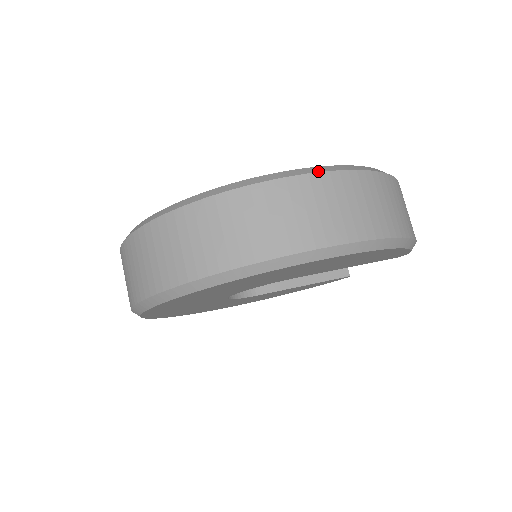
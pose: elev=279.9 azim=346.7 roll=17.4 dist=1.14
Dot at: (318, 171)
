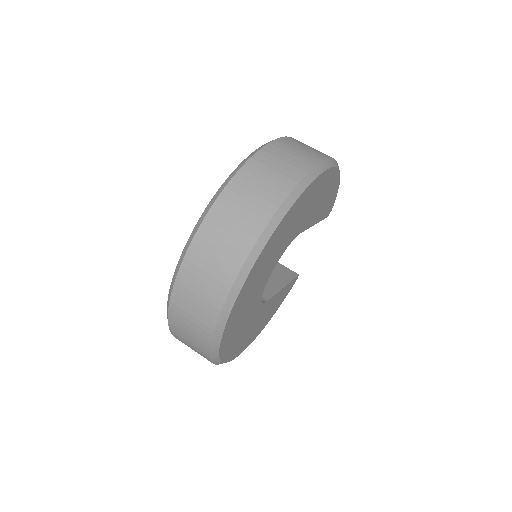
Dot at: (285, 137)
